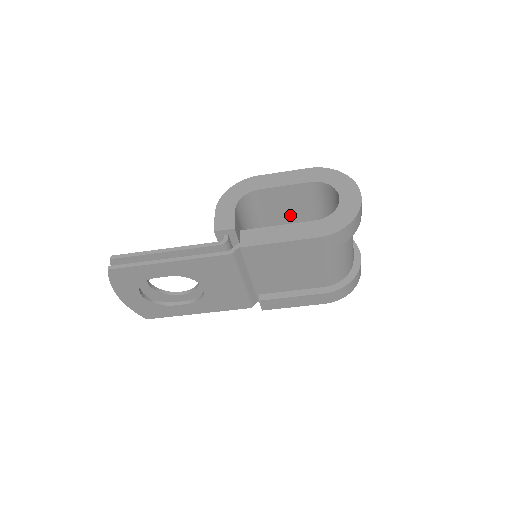
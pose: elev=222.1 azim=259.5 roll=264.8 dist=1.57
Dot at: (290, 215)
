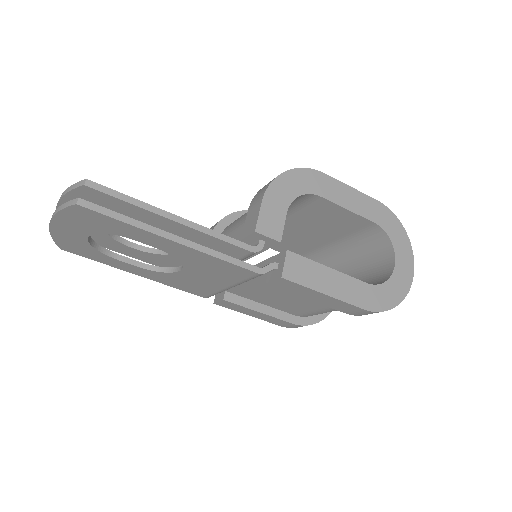
Dot at: (314, 227)
